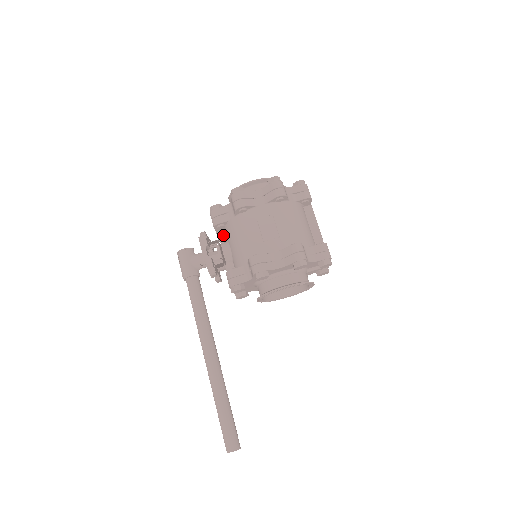
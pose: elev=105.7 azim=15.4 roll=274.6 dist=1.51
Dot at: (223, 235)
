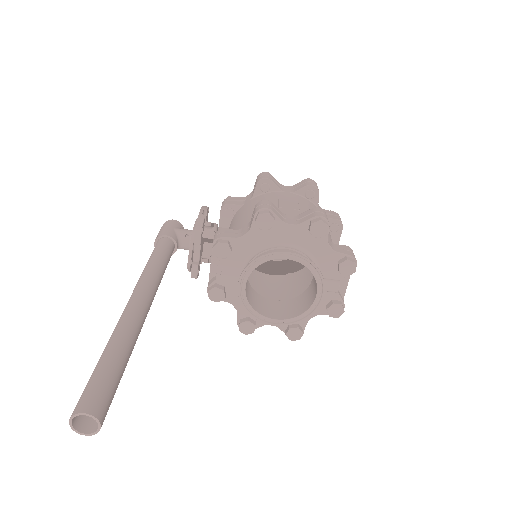
Dot at: occluded
